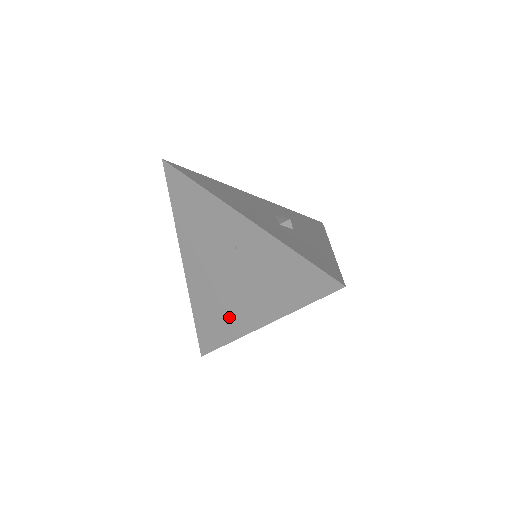
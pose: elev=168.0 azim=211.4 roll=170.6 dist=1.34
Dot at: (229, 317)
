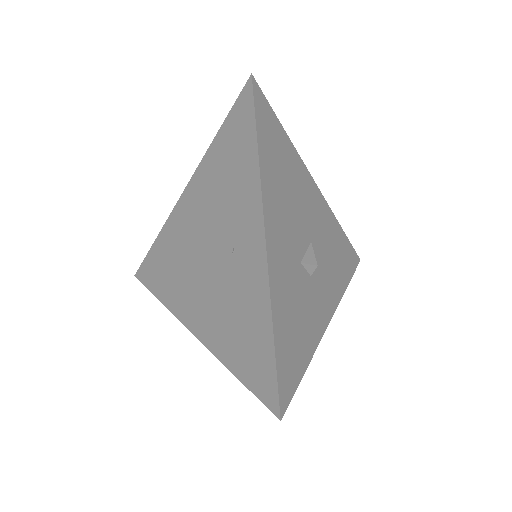
Dot at: (177, 286)
